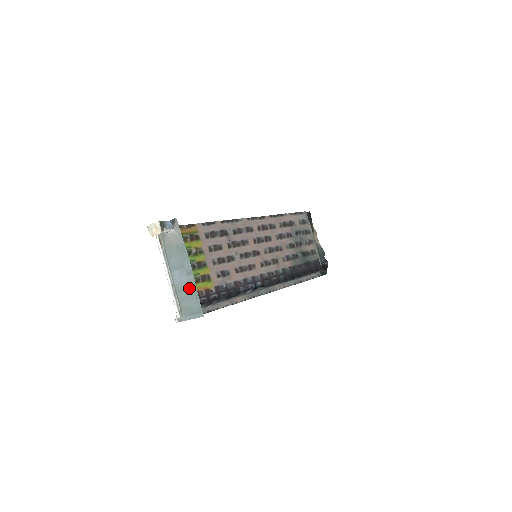
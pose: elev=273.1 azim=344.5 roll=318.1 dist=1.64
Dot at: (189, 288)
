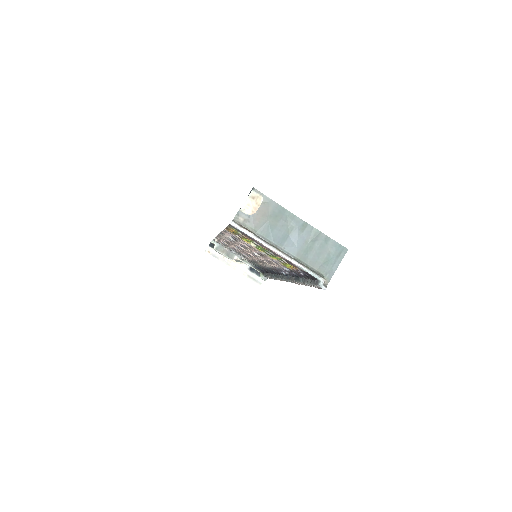
Dot at: (313, 241)
